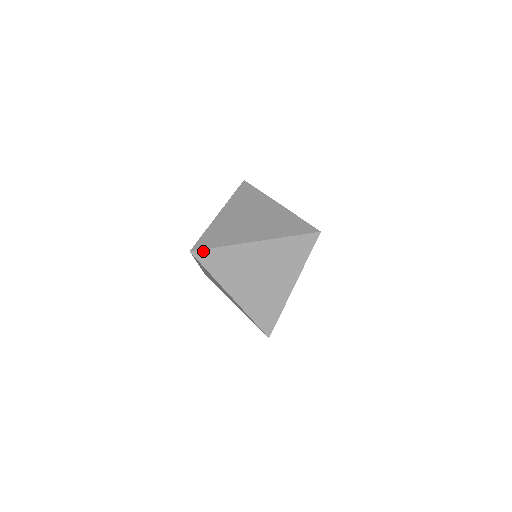
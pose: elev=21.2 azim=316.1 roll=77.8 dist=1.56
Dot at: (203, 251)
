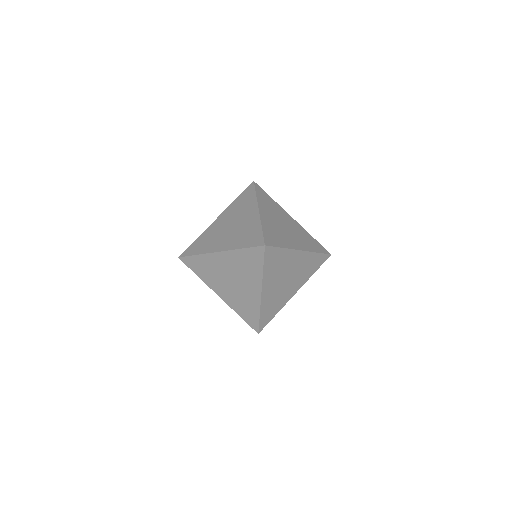
Dot at: (272, 248)
